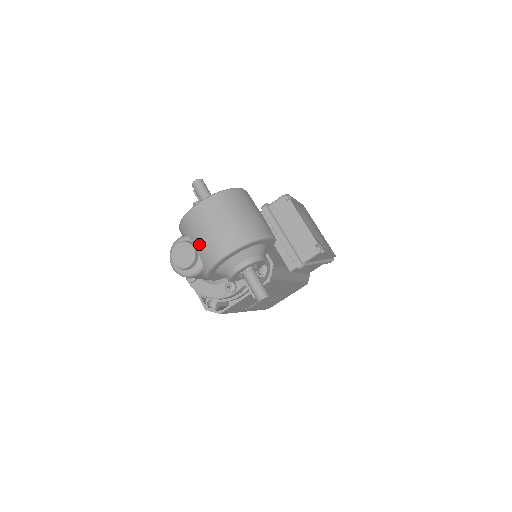
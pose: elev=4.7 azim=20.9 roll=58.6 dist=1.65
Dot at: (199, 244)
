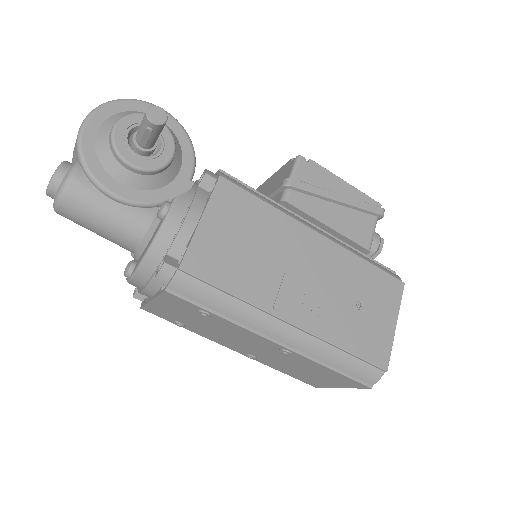
Dot at: occluded
